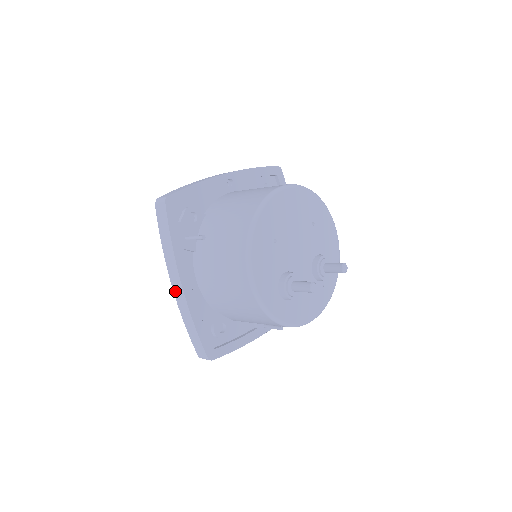
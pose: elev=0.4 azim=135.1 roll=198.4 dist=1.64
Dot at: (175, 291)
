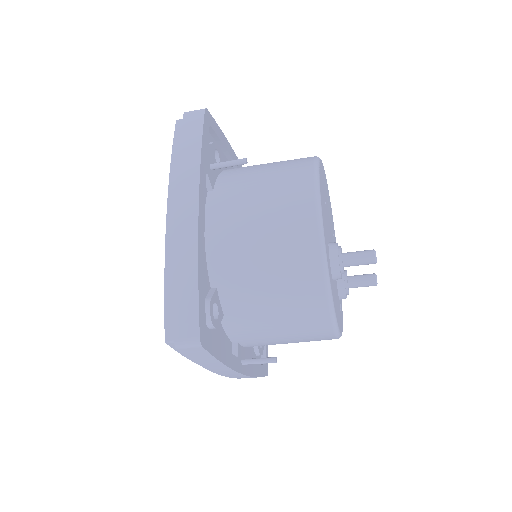
Dot at: (178, 218)
